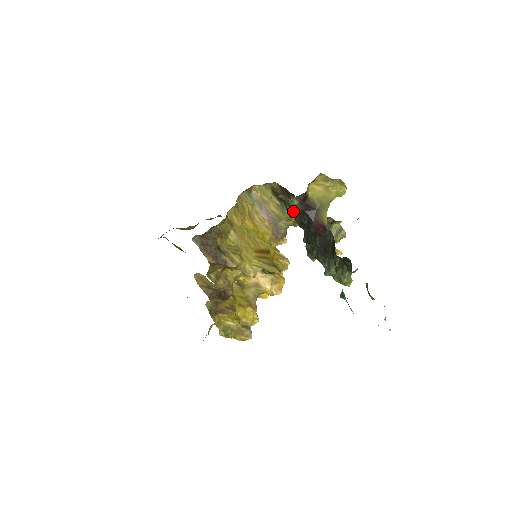
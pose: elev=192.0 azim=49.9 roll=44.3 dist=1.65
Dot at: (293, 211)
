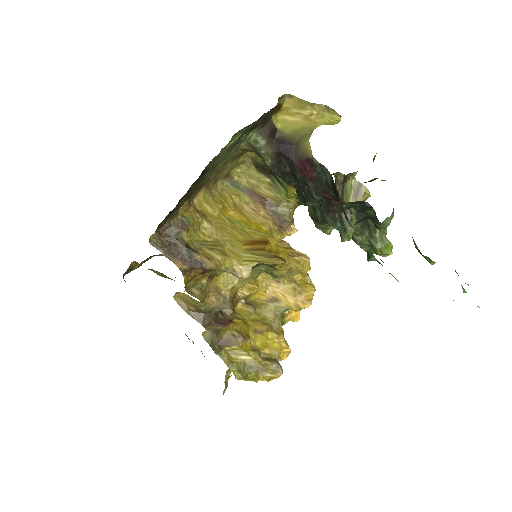
Dot at: (266, 160)
